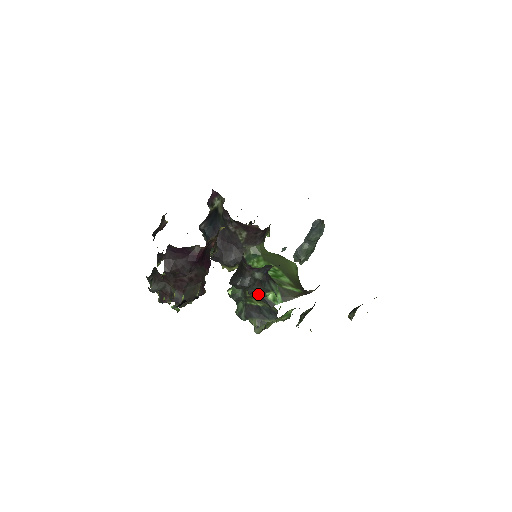
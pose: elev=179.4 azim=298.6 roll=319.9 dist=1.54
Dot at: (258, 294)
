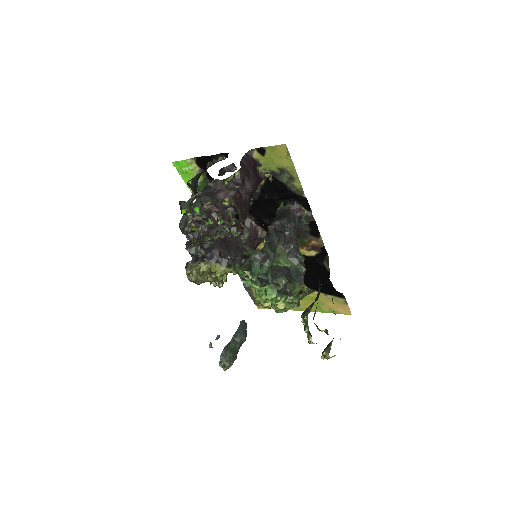
Dot at: (291, 247)
